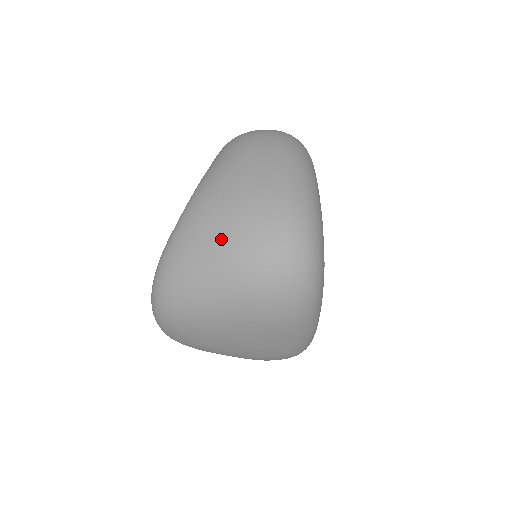
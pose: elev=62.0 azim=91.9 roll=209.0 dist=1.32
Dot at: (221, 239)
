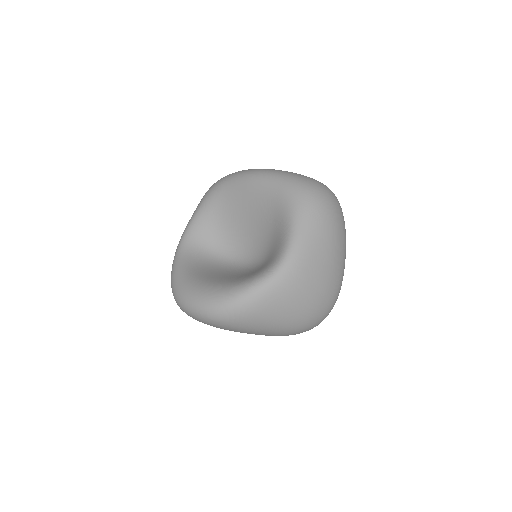
Dot at: (300, 308)
